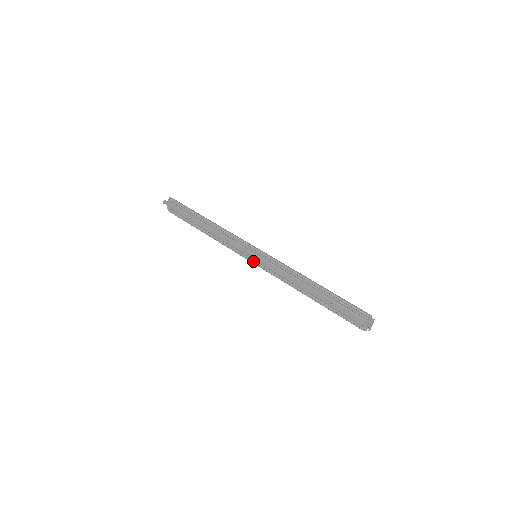
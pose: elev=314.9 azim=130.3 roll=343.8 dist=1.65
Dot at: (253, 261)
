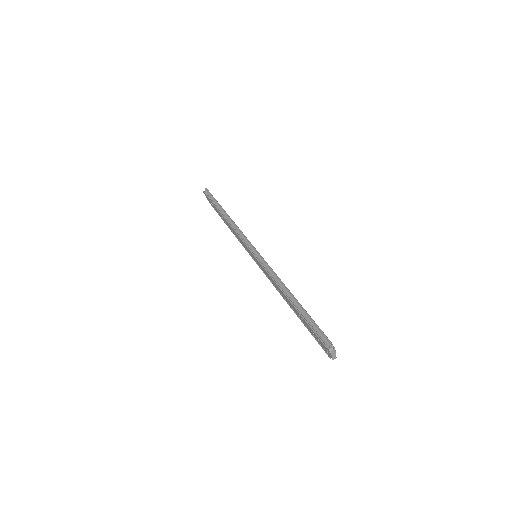
Dot at: (255, 261)
